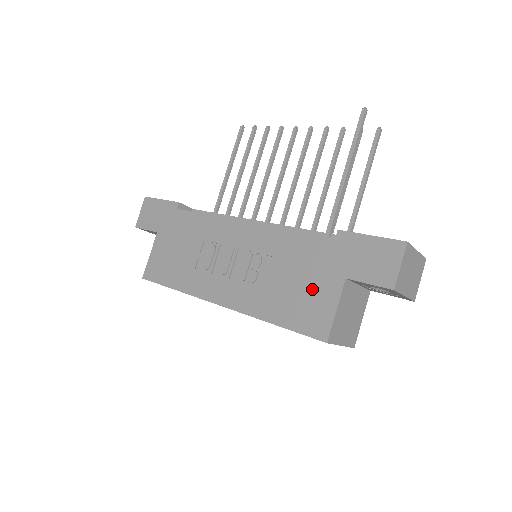
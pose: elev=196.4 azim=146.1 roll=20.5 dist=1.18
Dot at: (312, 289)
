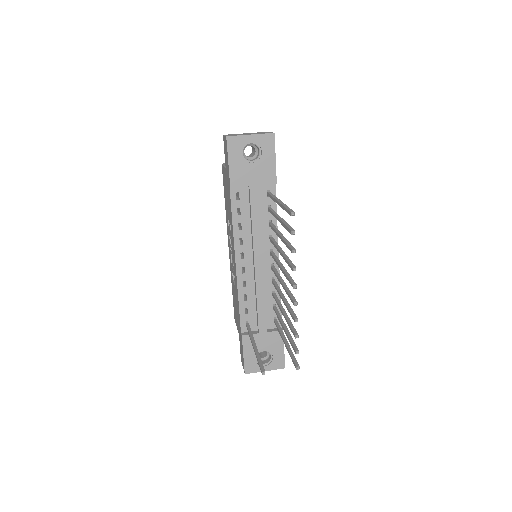
Dot at: (236, 314)
